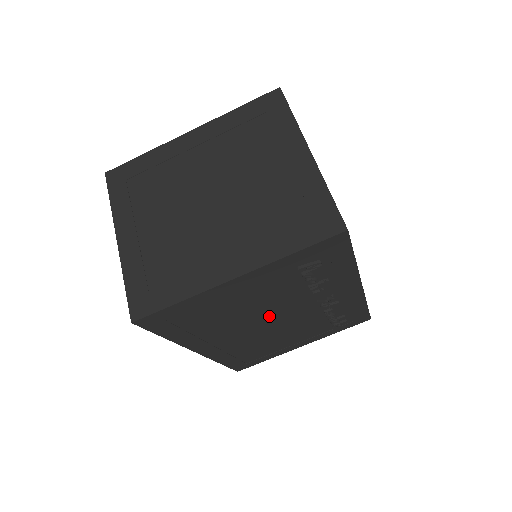
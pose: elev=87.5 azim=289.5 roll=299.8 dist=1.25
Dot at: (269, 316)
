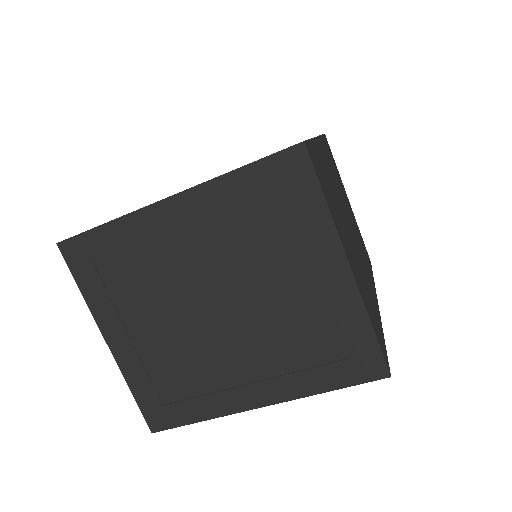
Dot at: occluded
